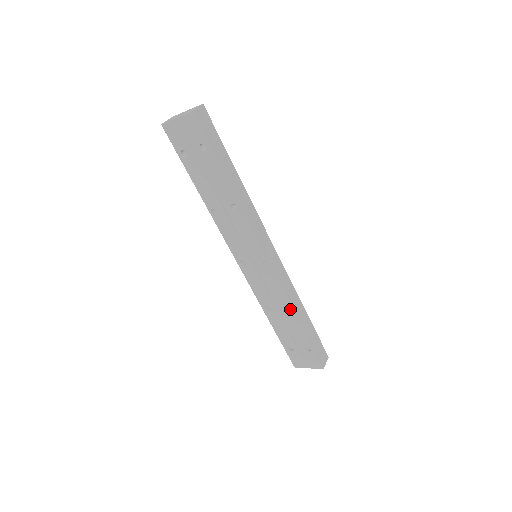
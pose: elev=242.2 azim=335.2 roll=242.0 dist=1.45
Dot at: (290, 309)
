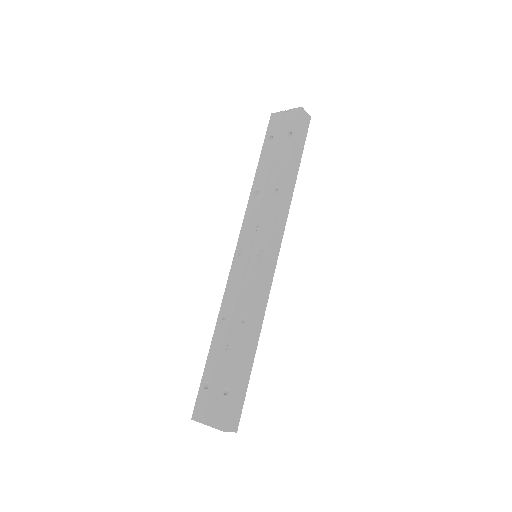
Dot at: (246, 322)
